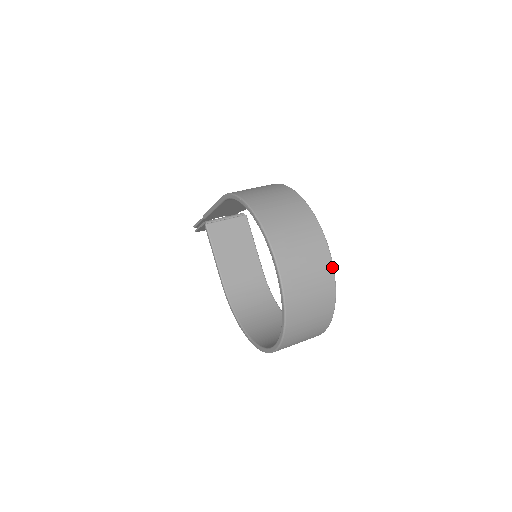
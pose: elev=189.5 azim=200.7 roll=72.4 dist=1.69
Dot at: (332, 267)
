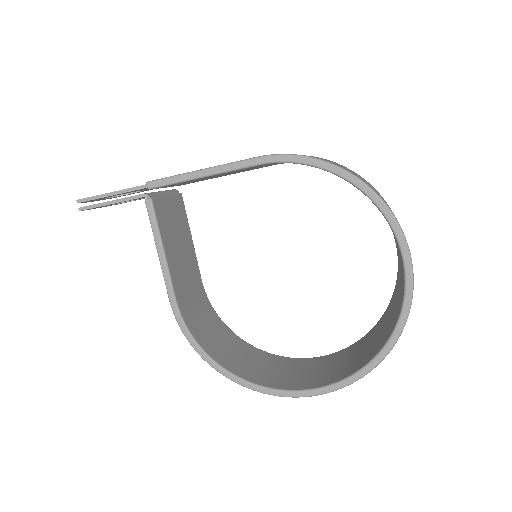
Dot at: occluded
